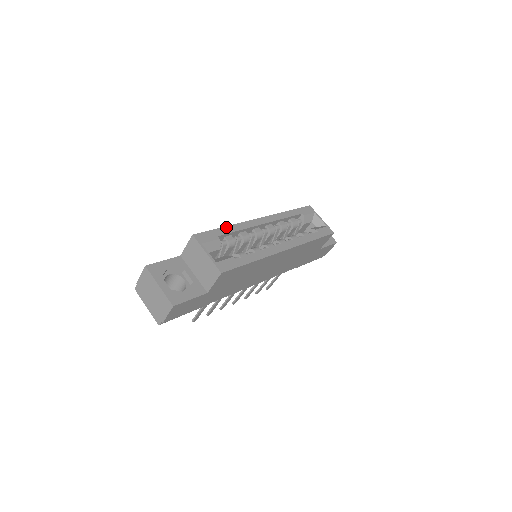
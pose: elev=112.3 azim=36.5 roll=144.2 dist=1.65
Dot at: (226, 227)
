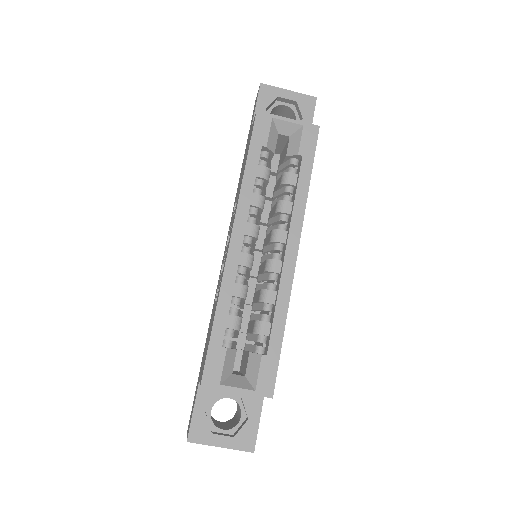
Dot at: (216, 317)
